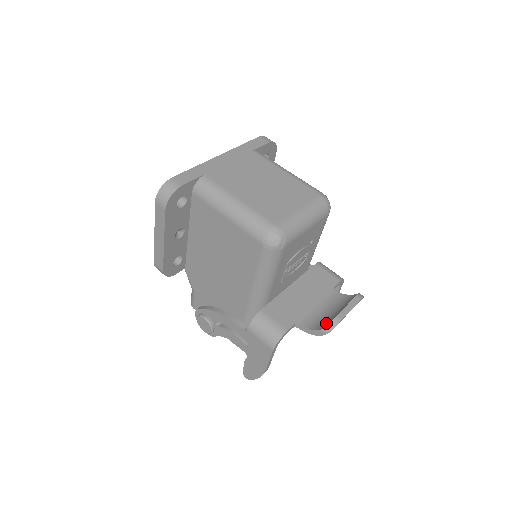
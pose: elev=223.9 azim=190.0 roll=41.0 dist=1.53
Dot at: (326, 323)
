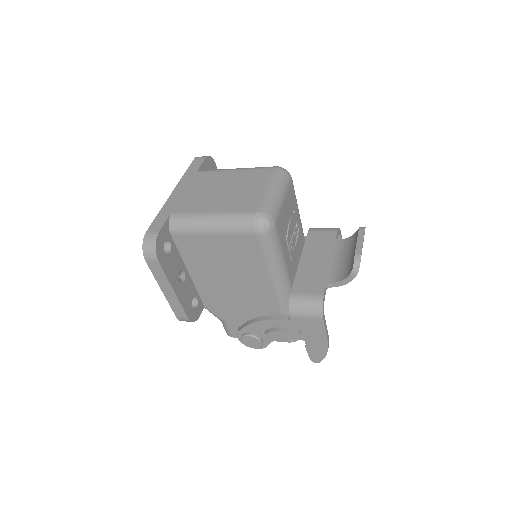
Dot at: (350, 267)
